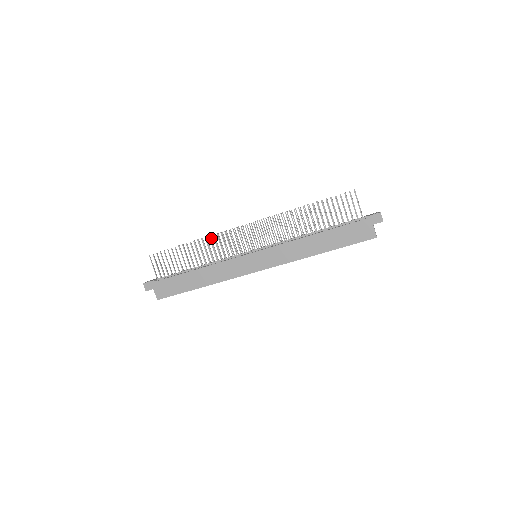
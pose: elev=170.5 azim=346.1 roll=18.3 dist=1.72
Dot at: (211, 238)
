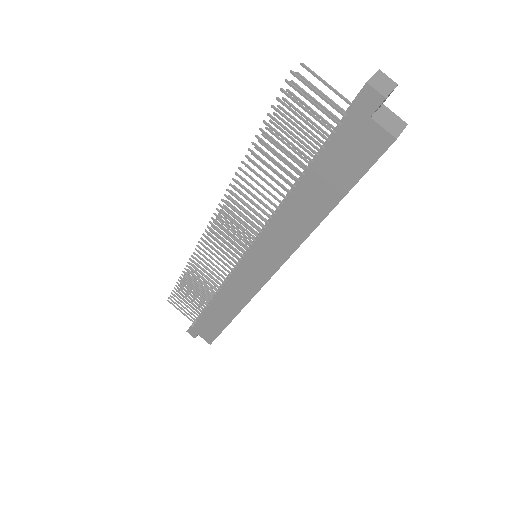
Dot at: (194, 258)
